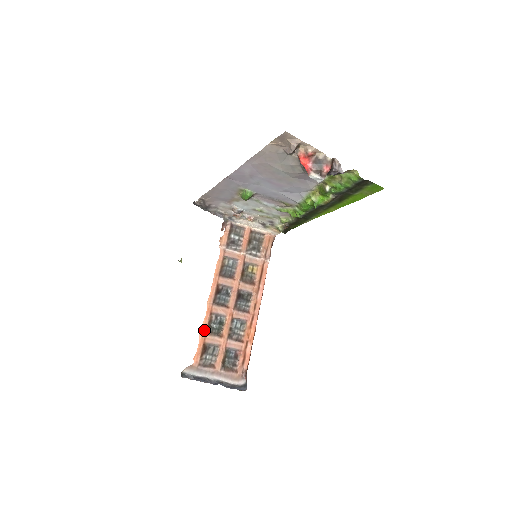
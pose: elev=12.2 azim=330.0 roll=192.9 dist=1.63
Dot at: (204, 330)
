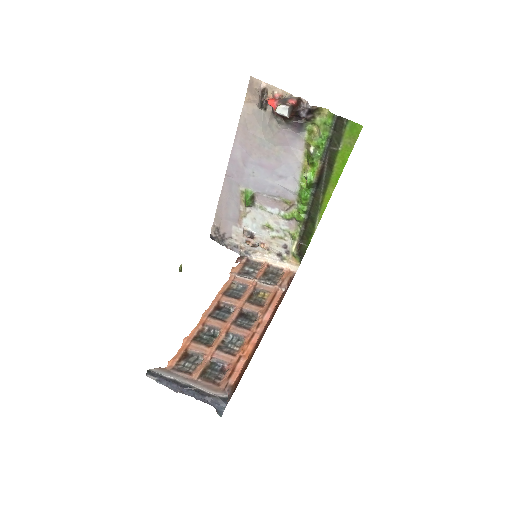
Dot at: (190, 338)
